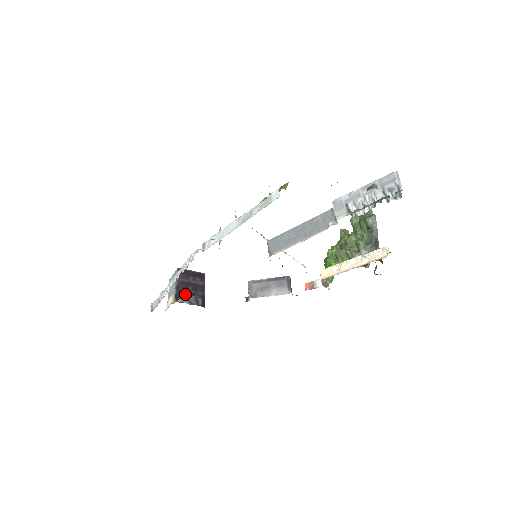
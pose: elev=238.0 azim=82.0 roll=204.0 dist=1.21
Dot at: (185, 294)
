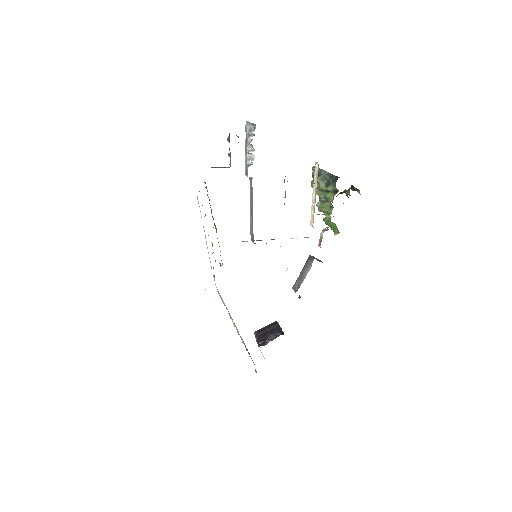
Dot at: (265, 339)
